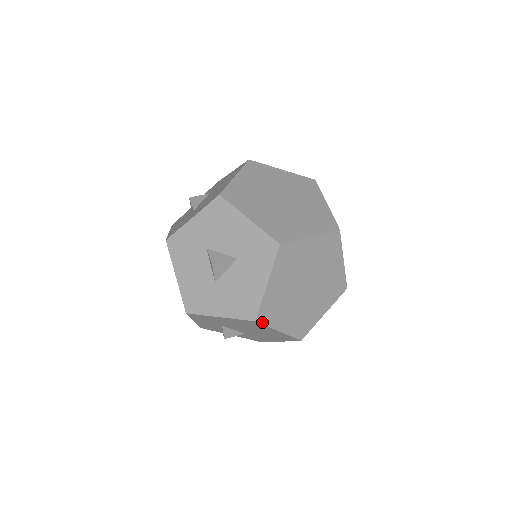
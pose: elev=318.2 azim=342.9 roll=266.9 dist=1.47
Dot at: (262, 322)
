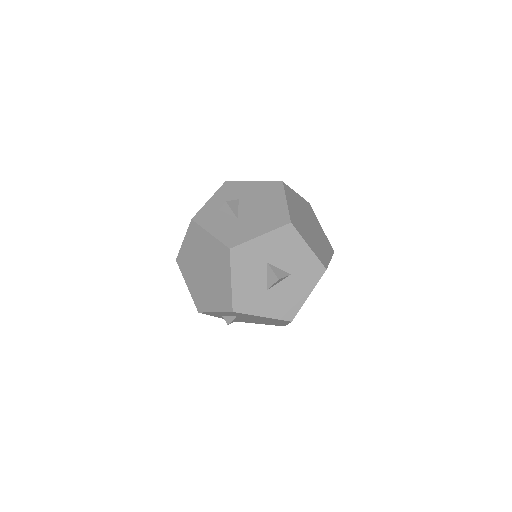
Dot at: occluded
